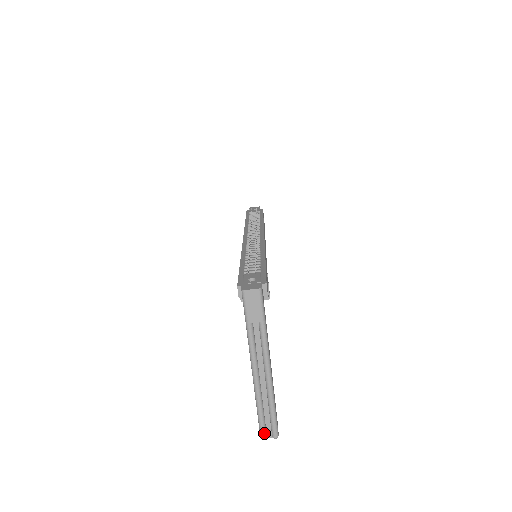
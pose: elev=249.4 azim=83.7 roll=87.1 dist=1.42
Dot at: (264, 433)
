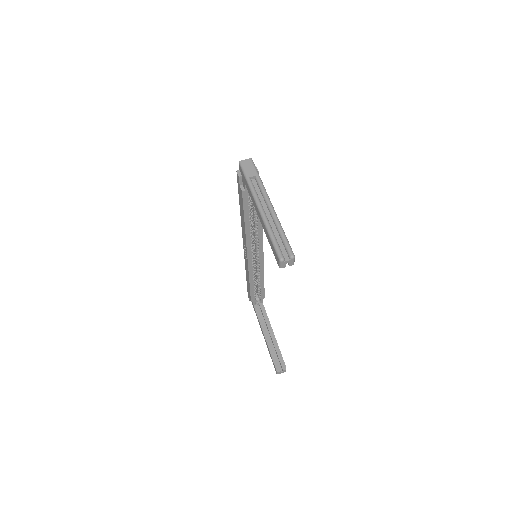
Dot at: (281, 253)
